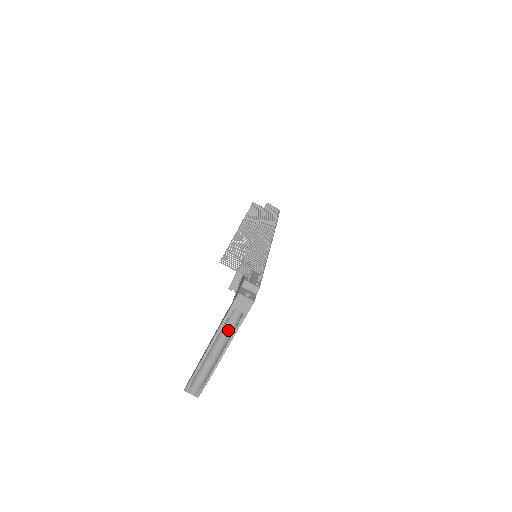
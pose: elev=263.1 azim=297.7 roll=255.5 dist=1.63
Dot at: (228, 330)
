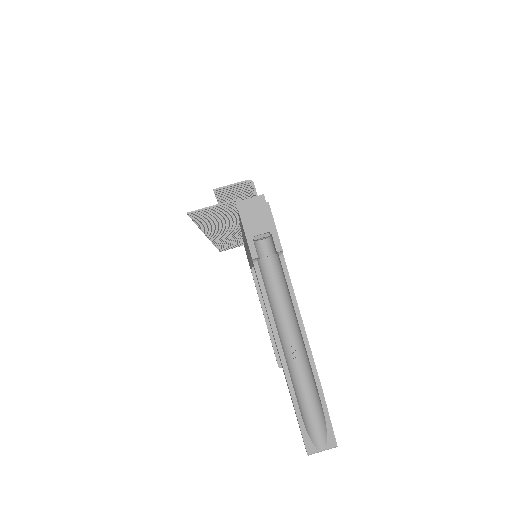
Dot at: (278, 290)
